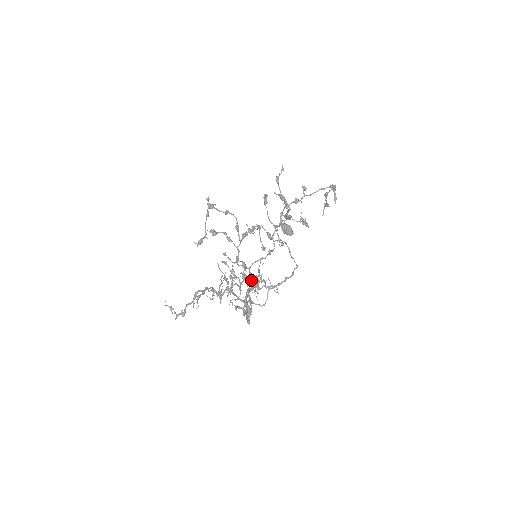
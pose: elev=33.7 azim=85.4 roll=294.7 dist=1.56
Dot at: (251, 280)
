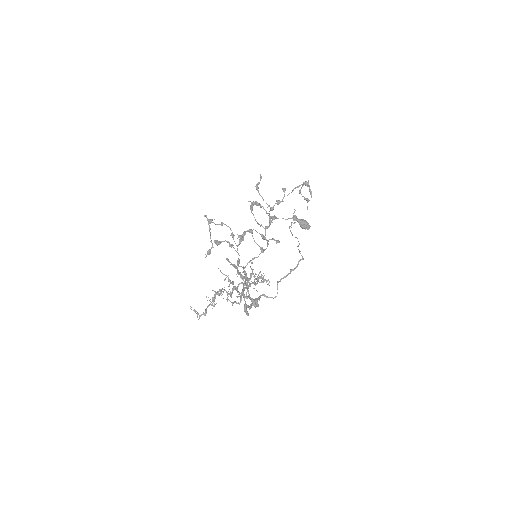
Dot at: (245, 278)
